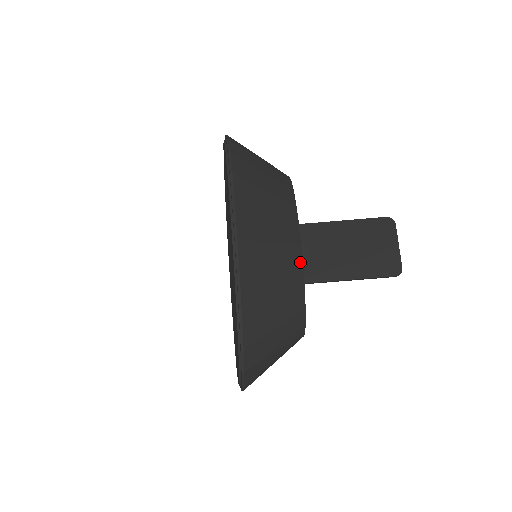
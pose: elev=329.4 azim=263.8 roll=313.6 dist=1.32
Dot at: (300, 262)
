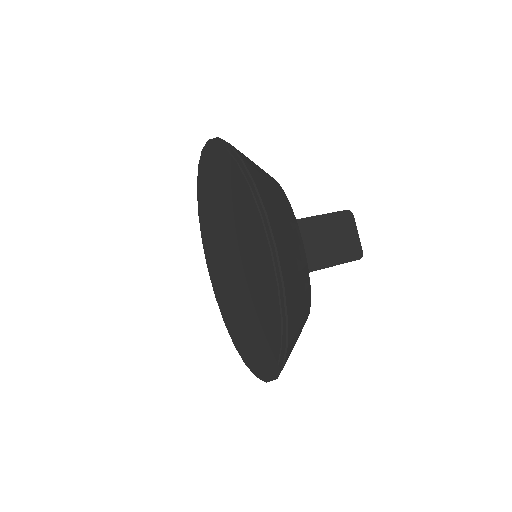
Dot at: (305, 259)
